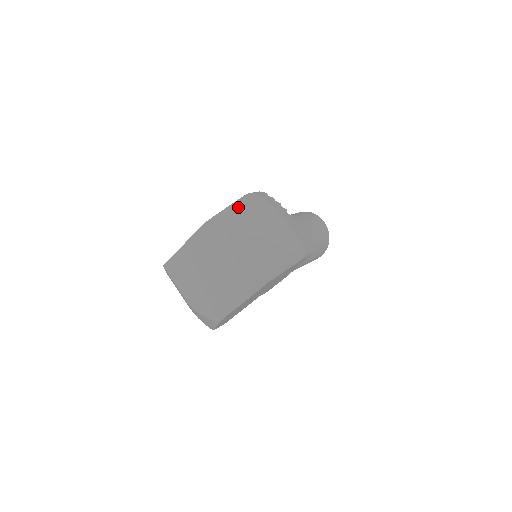
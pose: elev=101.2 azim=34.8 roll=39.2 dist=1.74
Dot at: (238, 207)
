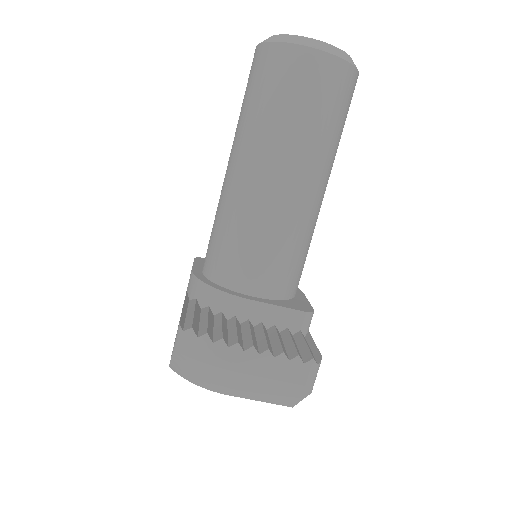
Dot at: (181, 366)
